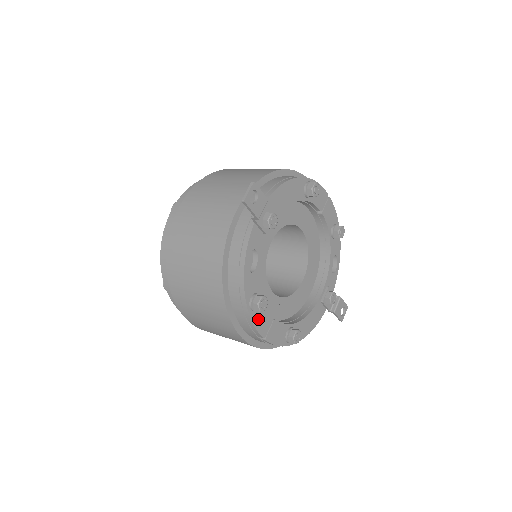
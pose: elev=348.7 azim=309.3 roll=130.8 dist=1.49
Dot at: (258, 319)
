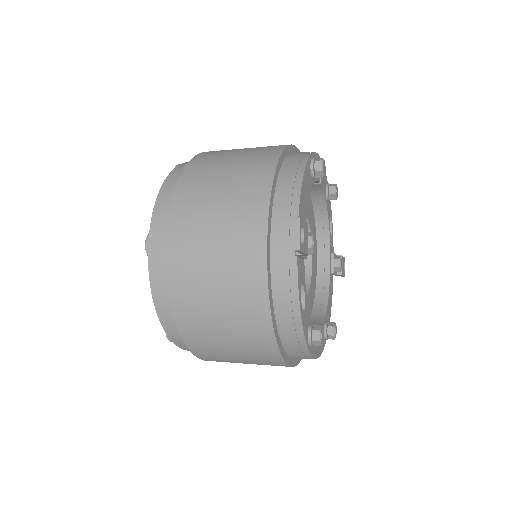
Dot at: (313, 347)
